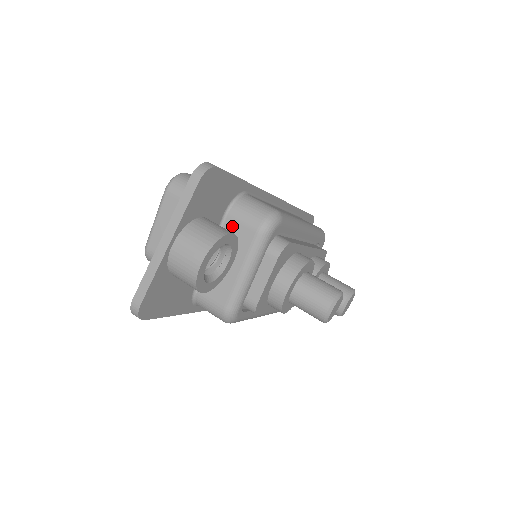
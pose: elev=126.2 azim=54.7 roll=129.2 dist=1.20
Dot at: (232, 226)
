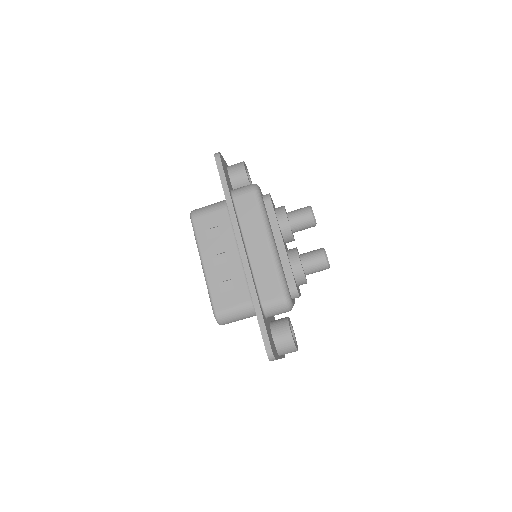
Dot at: occluded
